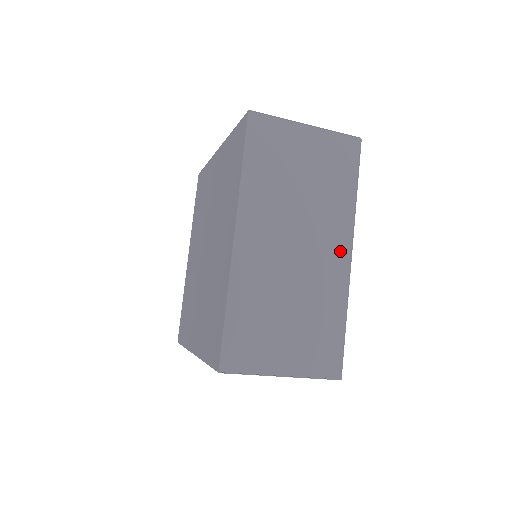
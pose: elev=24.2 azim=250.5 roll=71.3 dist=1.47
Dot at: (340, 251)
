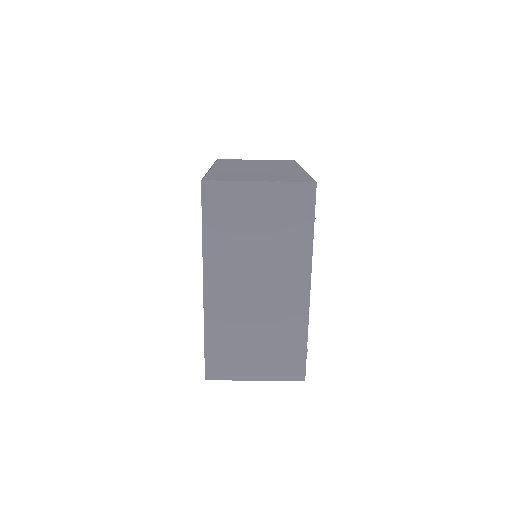
Dot at: occluded
